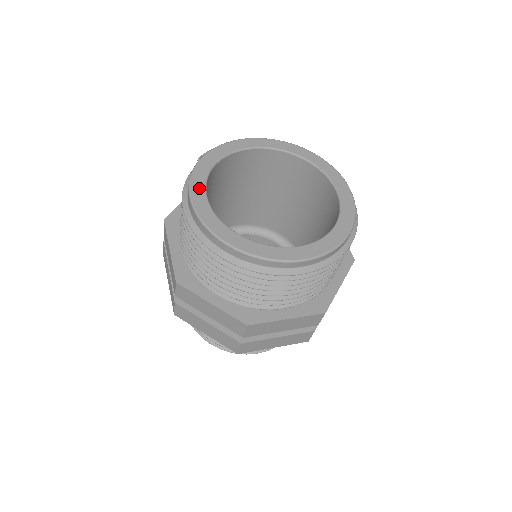
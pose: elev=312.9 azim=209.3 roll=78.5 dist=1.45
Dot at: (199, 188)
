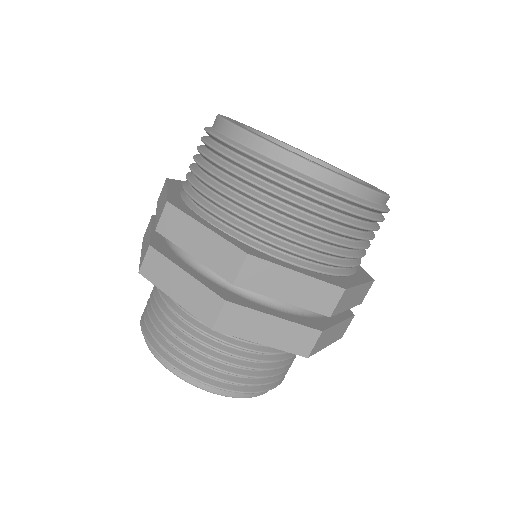
Dot at: (228, 118)
